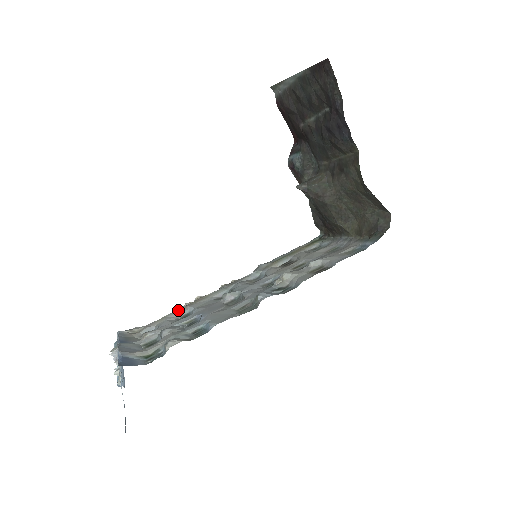
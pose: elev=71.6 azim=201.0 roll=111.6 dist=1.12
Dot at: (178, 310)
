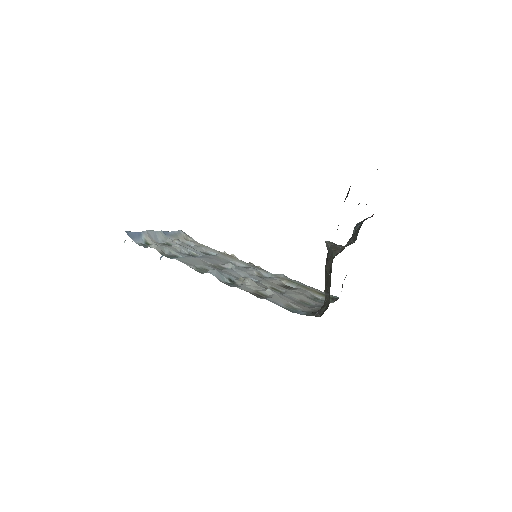
Dot at: (214, 250)
